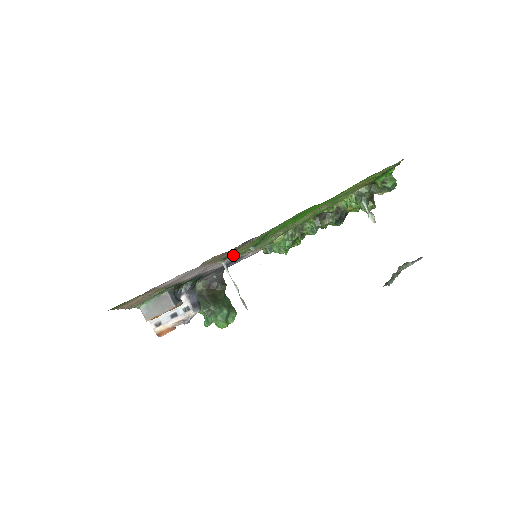
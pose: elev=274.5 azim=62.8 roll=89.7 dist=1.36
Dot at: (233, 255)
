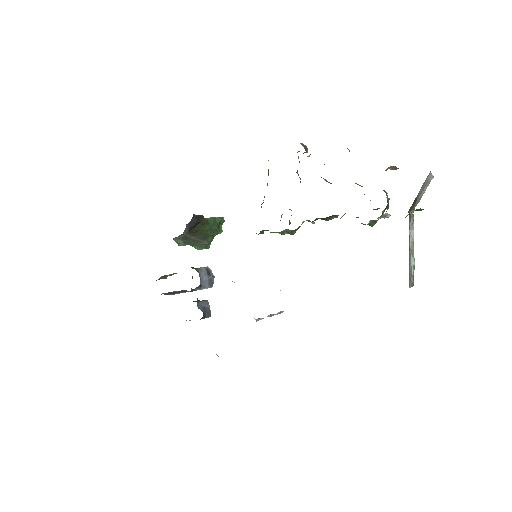
Dot at: occluded
